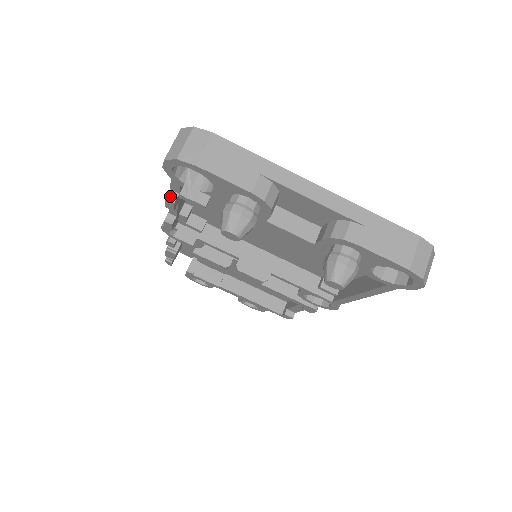
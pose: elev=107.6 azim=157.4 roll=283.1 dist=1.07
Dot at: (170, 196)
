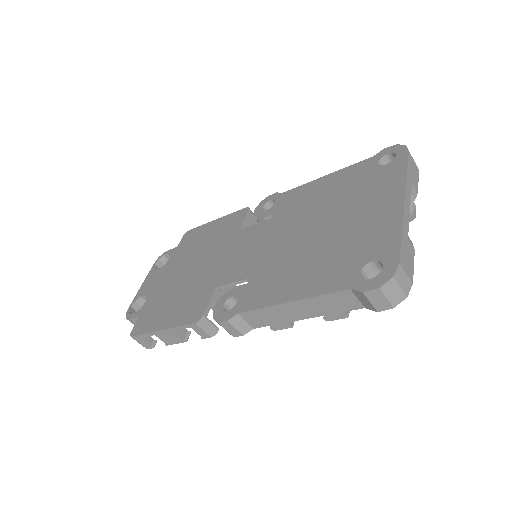
Dot at: occluded
